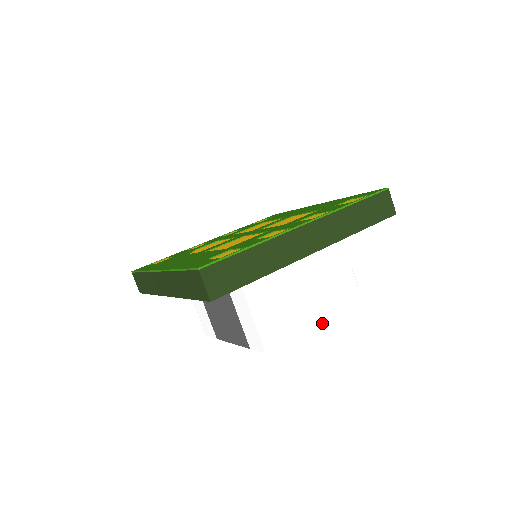
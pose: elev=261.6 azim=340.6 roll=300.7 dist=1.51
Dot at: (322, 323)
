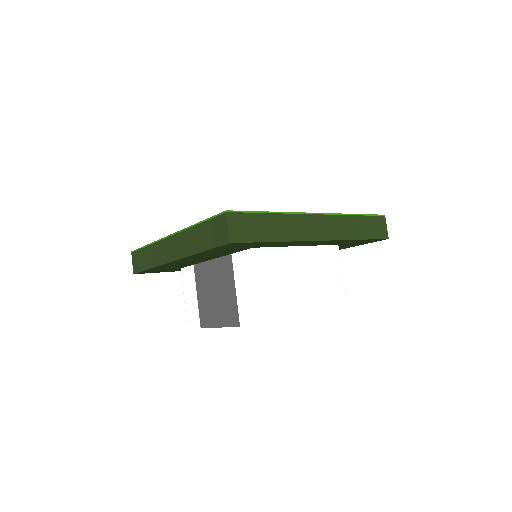
Dot at: (312, 316)
